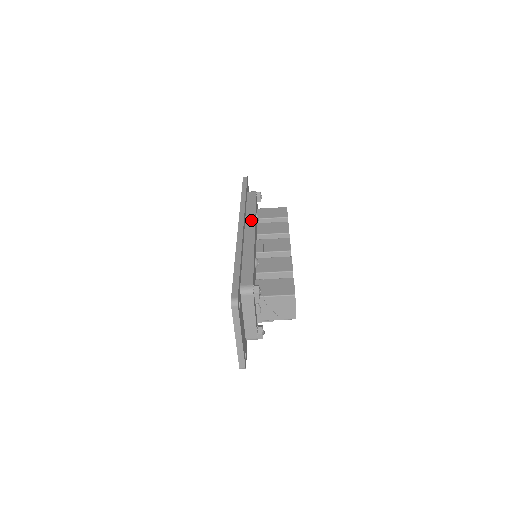
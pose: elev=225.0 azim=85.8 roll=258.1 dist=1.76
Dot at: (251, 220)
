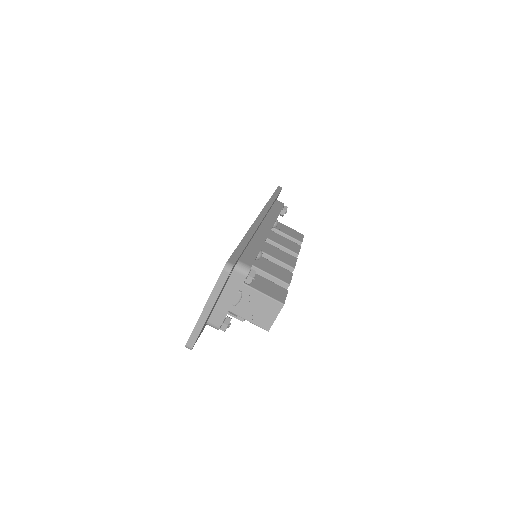
Dot at: (271, 220)
